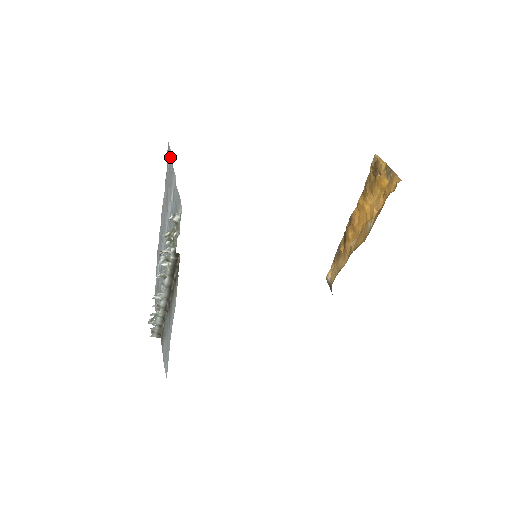
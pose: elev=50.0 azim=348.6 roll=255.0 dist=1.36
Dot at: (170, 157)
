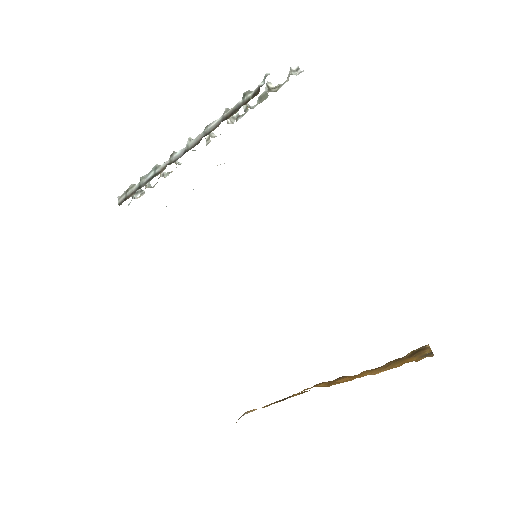
Dot at: occluded
